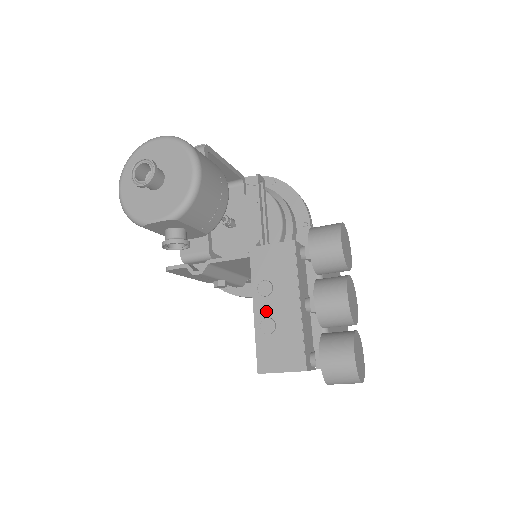
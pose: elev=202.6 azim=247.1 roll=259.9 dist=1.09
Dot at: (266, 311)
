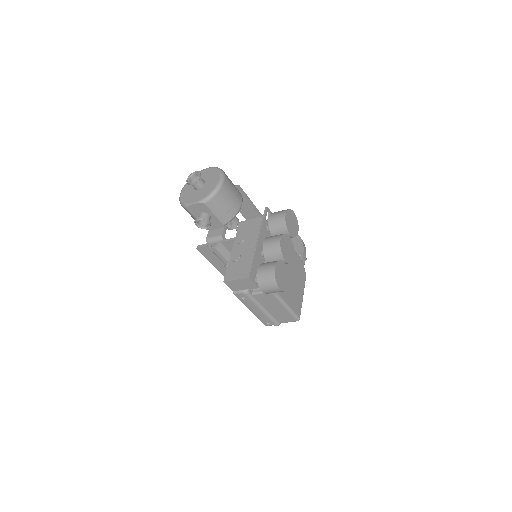
Dot at: (238, 251)
